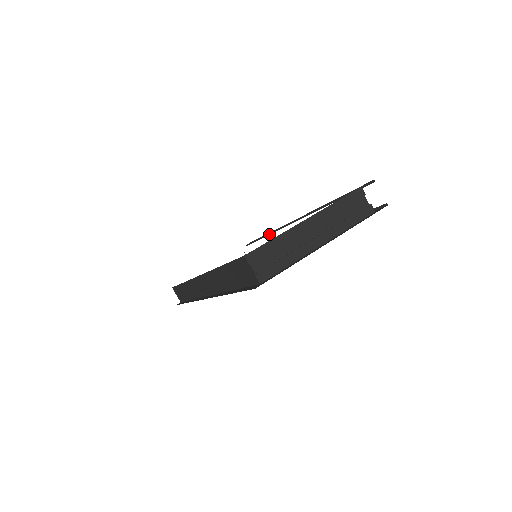
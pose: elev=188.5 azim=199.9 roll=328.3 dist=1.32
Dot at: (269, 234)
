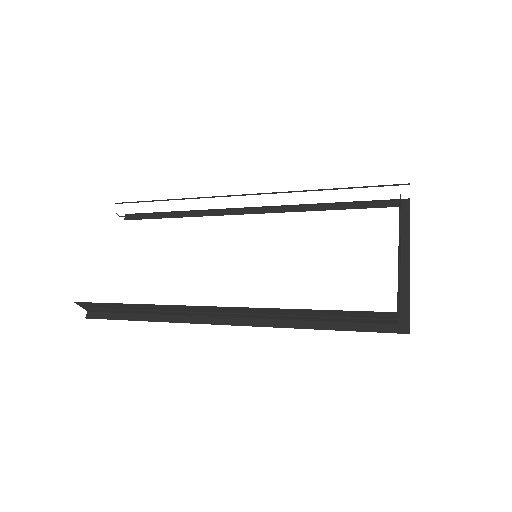
Dot at: (184, 199)
